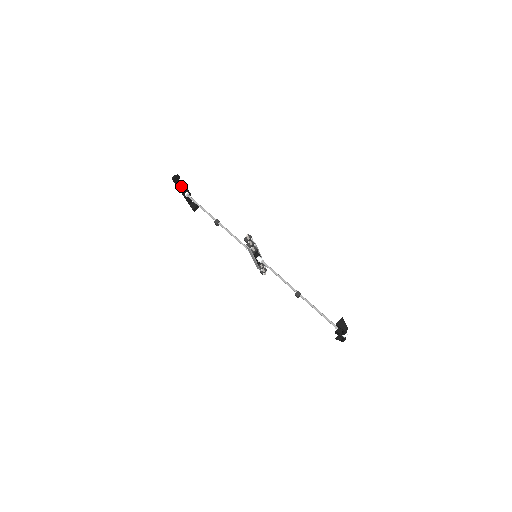
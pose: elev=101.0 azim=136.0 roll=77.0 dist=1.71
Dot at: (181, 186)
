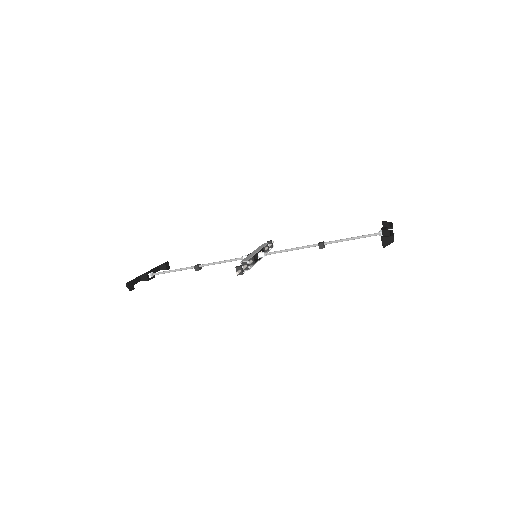
Dot at: (139, 277)
